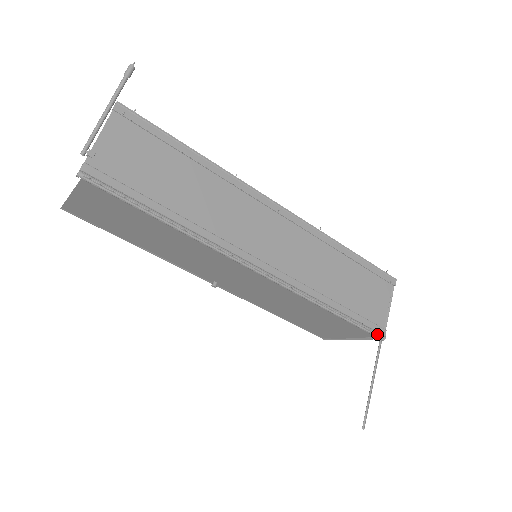
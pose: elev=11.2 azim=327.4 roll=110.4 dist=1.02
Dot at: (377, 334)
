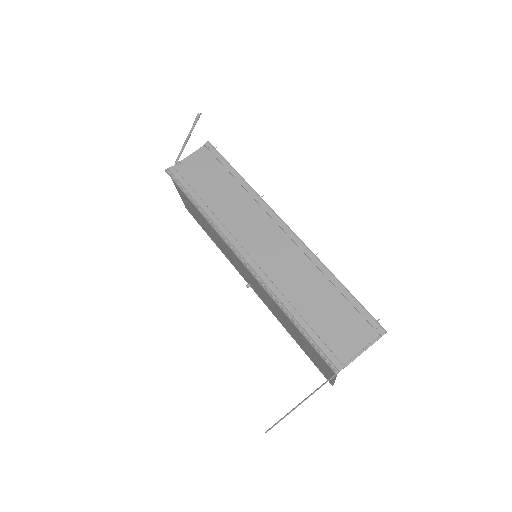
Dot at: (329, 363)
